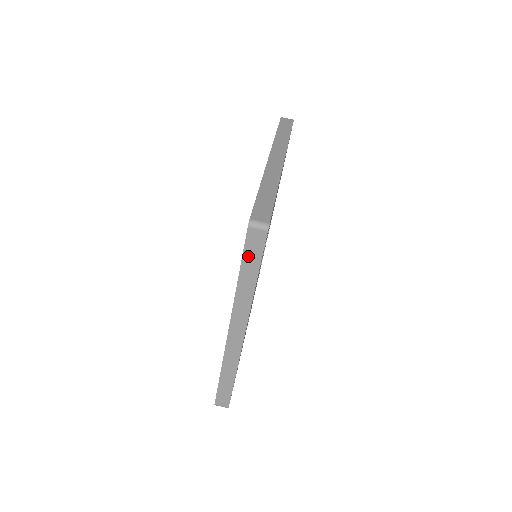
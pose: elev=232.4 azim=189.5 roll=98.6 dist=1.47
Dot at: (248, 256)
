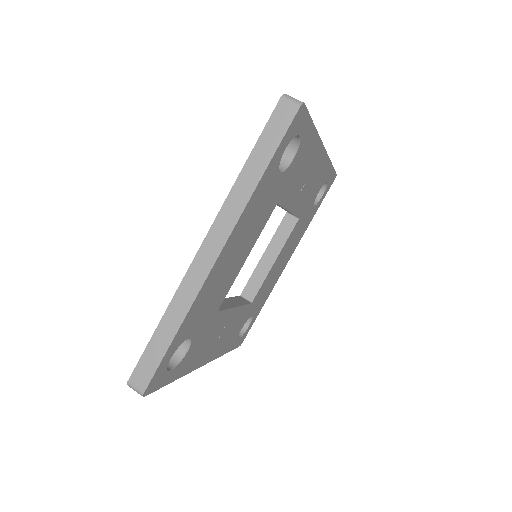
Dot at: occluded
